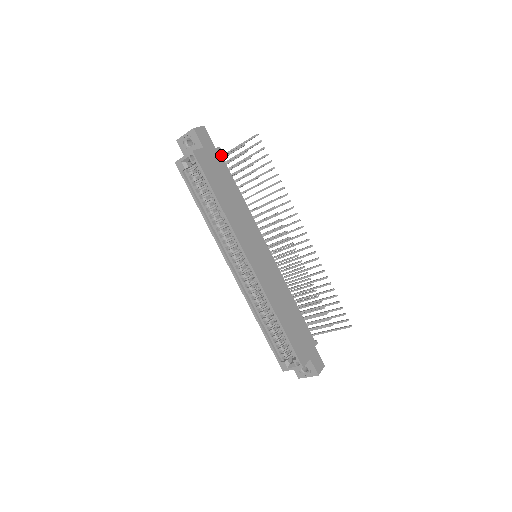
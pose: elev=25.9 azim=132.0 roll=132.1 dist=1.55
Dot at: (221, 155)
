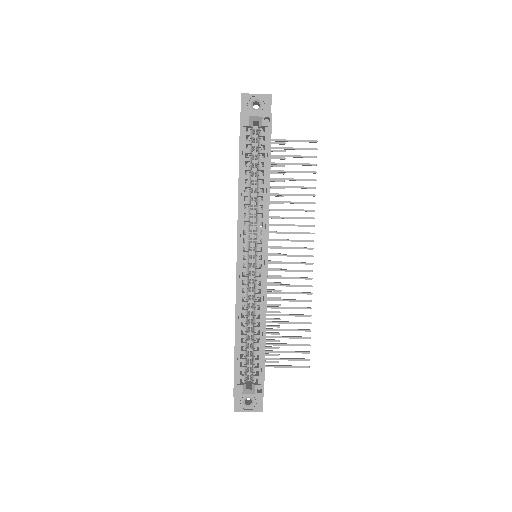
Dot at: occluded
